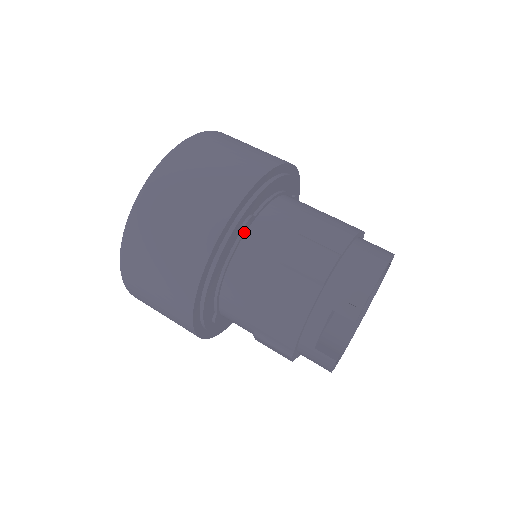
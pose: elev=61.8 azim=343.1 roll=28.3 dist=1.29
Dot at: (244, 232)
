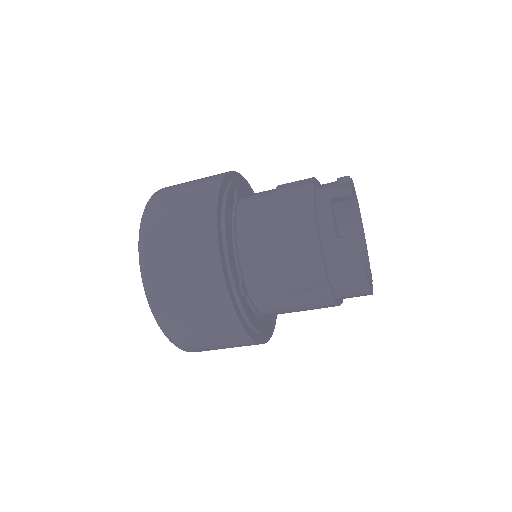
Dot at: (238, 199)
